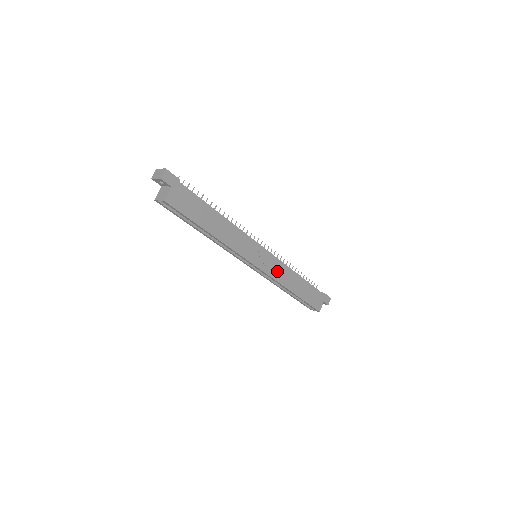
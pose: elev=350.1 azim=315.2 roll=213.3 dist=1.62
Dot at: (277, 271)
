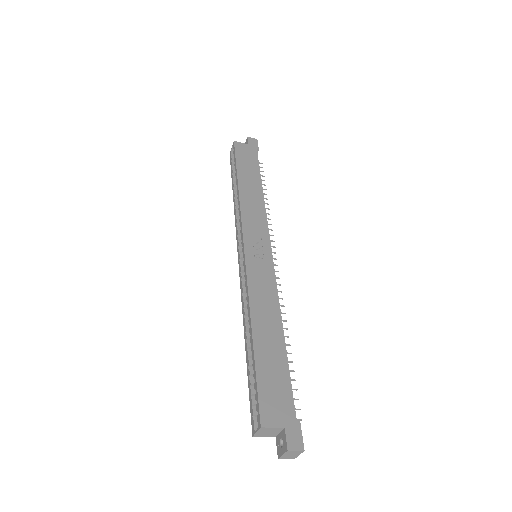
Dot at: (261, 283)
